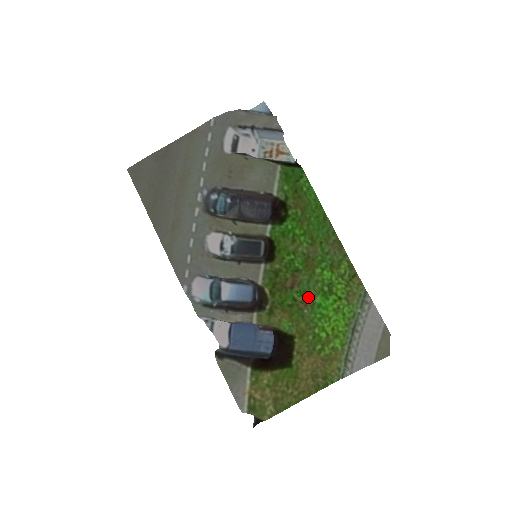
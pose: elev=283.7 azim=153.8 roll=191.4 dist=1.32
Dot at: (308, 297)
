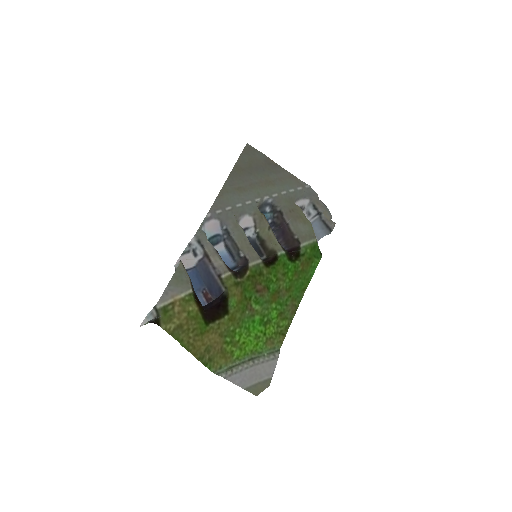
Dot at: (256, 308)
